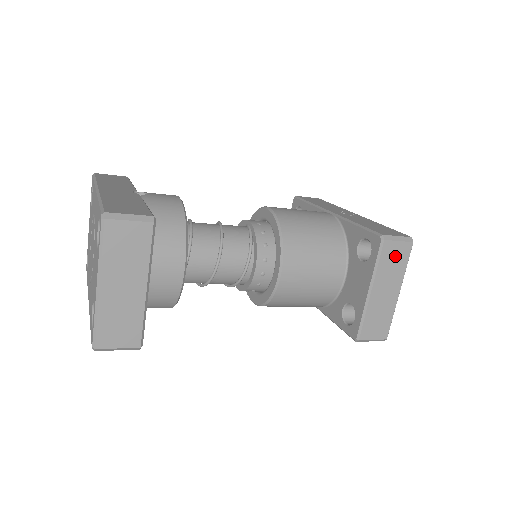
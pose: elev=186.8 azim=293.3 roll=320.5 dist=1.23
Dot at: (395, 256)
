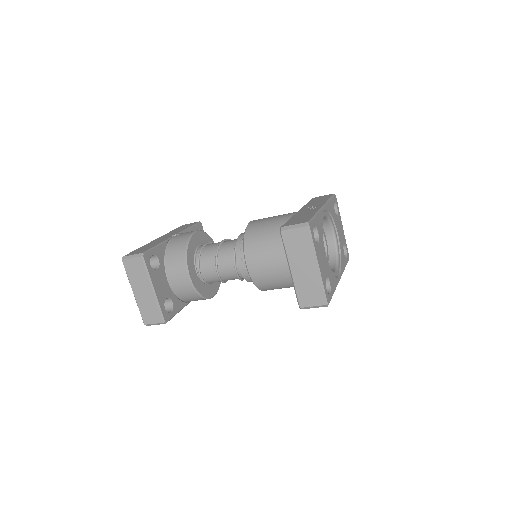
Dot at: (297, 240)
